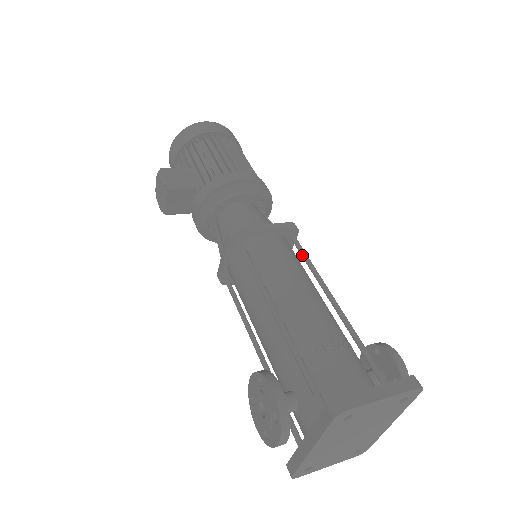
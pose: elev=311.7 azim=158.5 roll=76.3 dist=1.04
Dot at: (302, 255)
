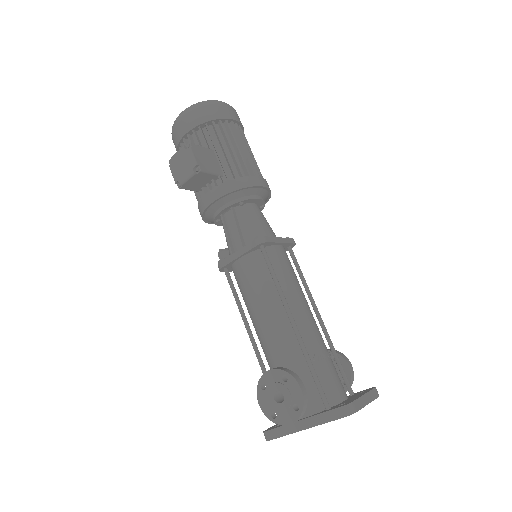
Dot at: (298, 270)
